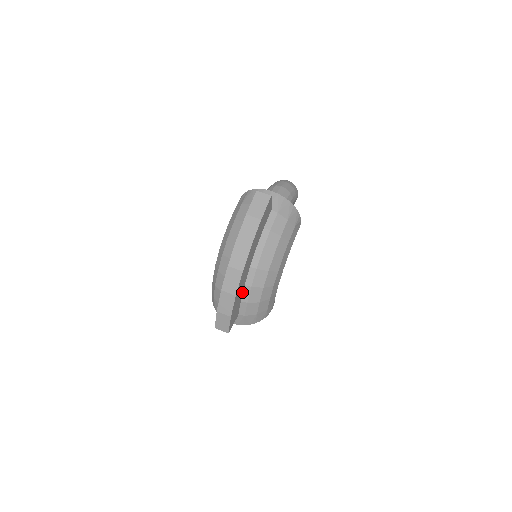
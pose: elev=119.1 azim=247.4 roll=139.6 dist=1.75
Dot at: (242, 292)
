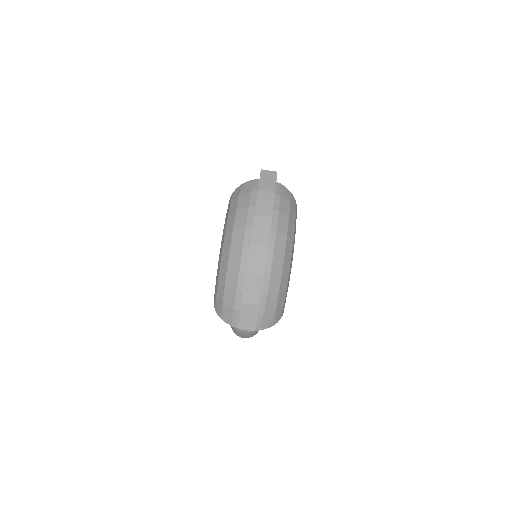
Dot at: occluded
